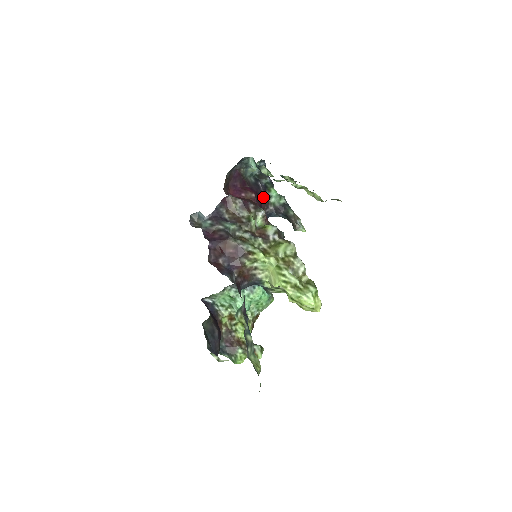
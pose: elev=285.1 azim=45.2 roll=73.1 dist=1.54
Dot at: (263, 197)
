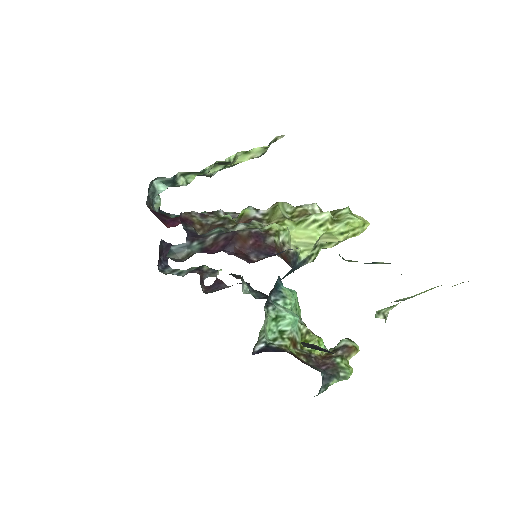
Dot at: occluded
